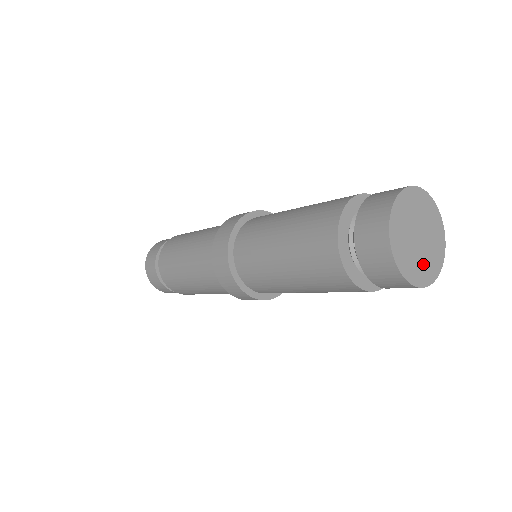
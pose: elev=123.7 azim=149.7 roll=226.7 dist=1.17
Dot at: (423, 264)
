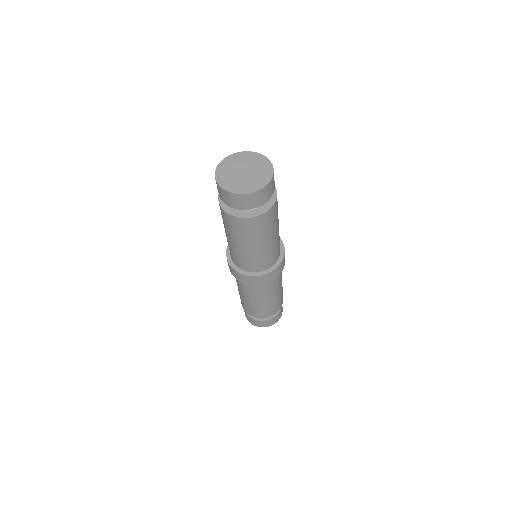
Dot at: (253, 182)
